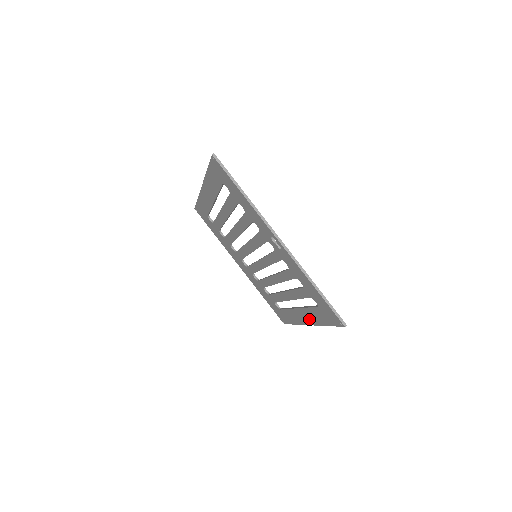
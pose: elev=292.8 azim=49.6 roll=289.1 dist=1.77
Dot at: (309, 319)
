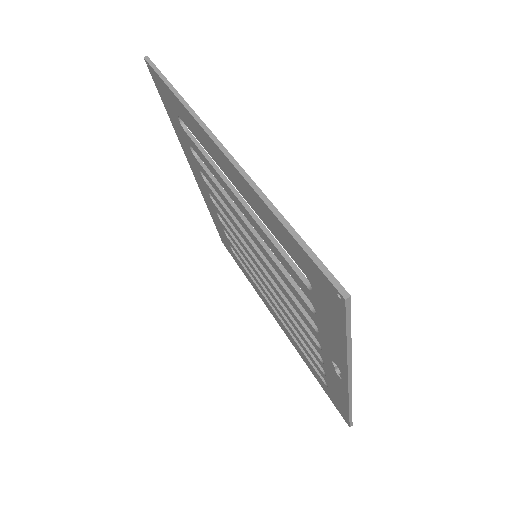
Dot at: (287, 334)
